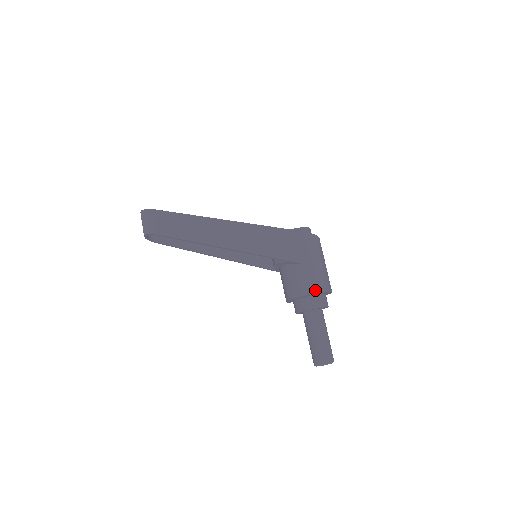
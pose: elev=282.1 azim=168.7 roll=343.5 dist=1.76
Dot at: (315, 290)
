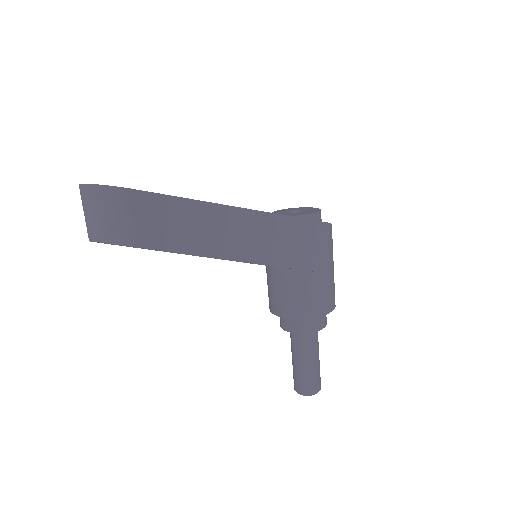
Dot at: (329, 308)
